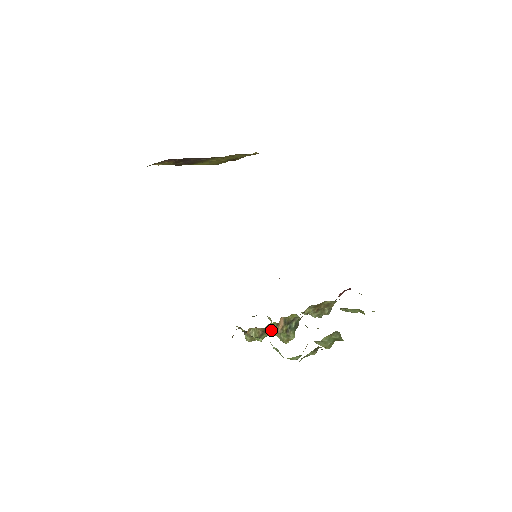
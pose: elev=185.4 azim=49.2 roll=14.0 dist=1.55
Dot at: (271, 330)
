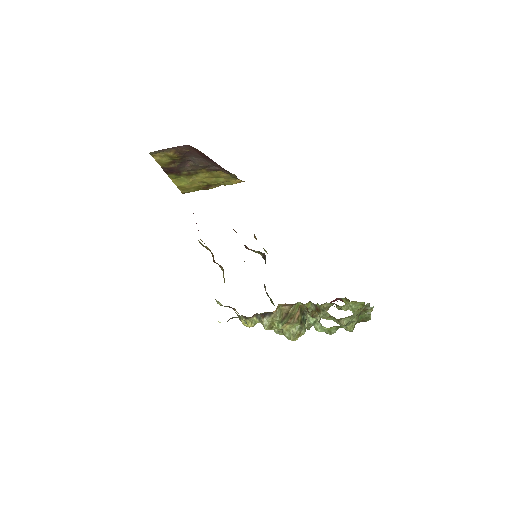
Dot at: (291, 316)
